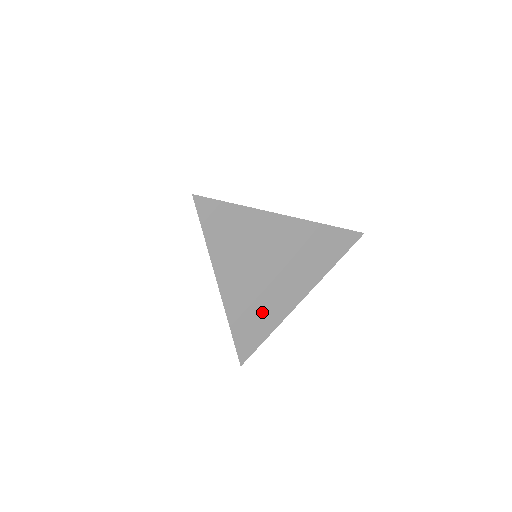
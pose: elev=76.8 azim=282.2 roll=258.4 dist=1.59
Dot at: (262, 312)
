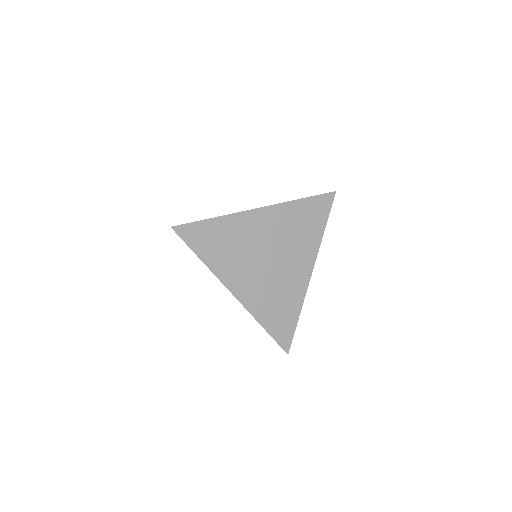
Dot at: (282, 299)
